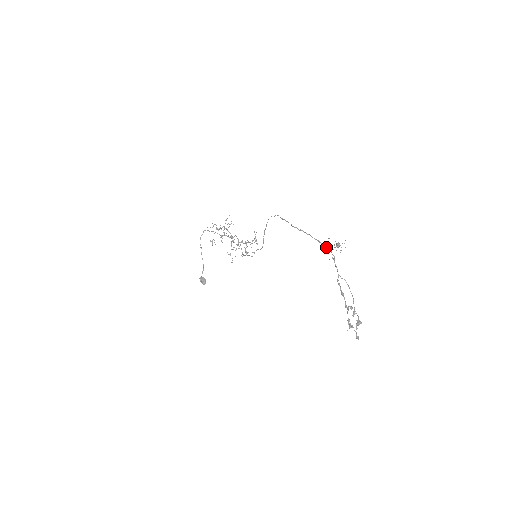
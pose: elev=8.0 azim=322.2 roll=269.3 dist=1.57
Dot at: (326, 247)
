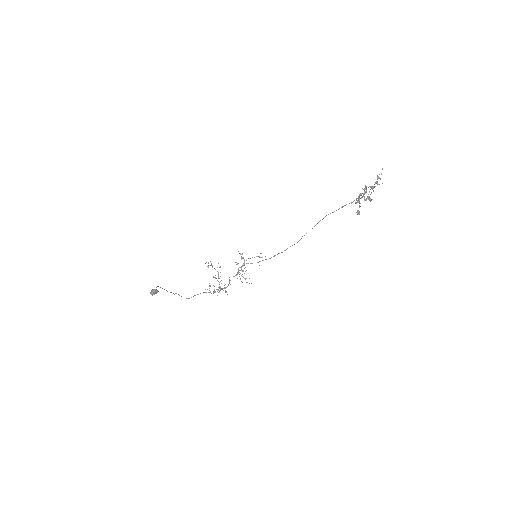
Dot at: occluded
